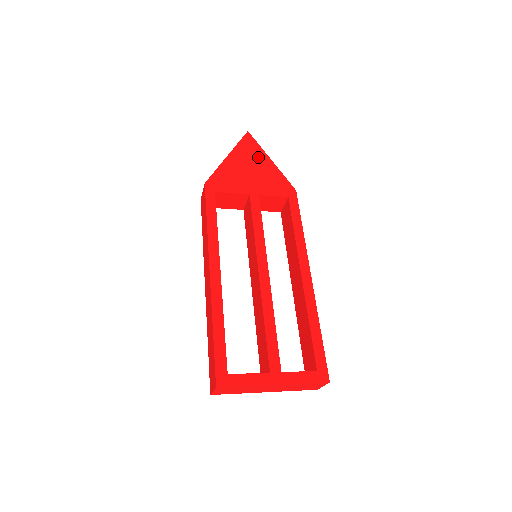
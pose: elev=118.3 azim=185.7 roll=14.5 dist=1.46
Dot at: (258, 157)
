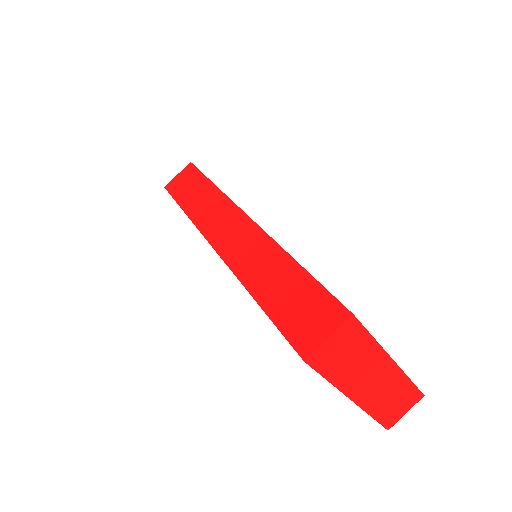
Dot at: occluded
